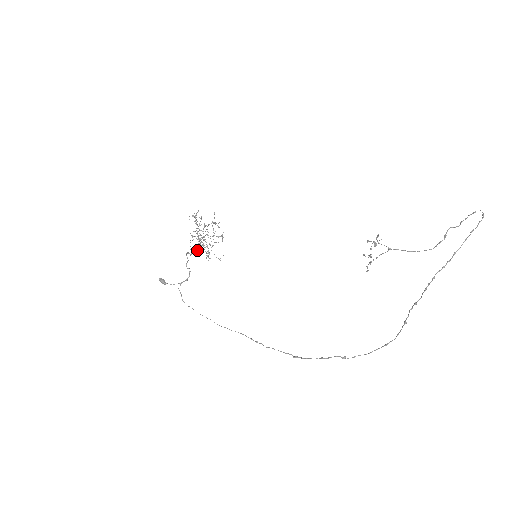
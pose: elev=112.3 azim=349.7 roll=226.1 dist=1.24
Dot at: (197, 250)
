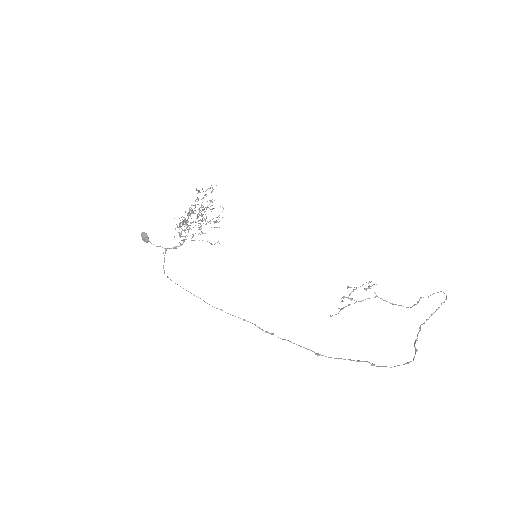
Dot at: occluded
